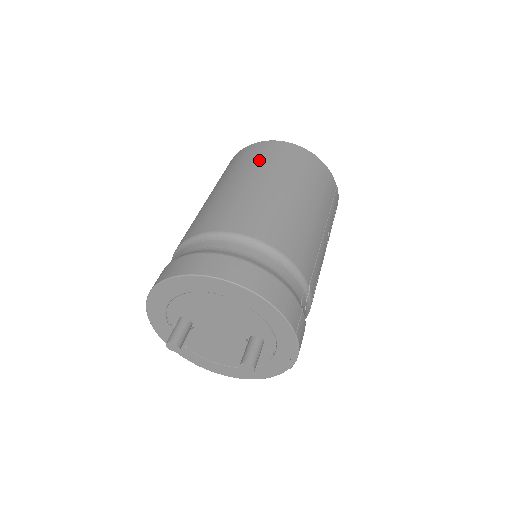
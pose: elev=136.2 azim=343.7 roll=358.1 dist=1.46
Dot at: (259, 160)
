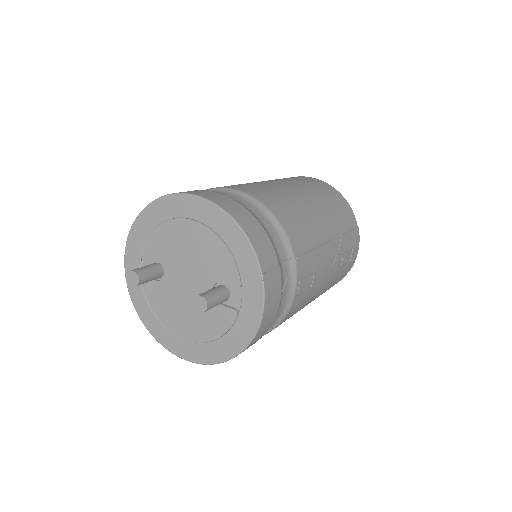
Dot at: occluded
